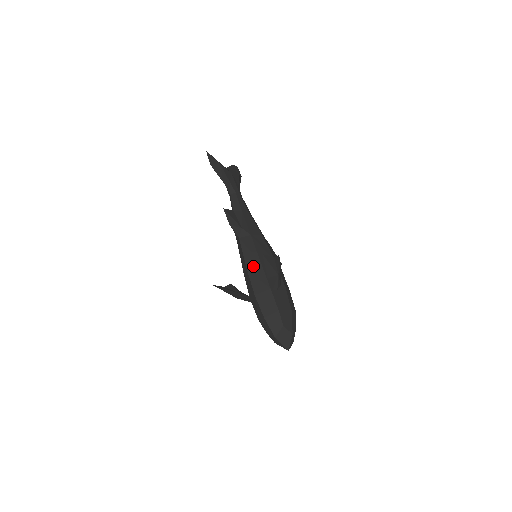
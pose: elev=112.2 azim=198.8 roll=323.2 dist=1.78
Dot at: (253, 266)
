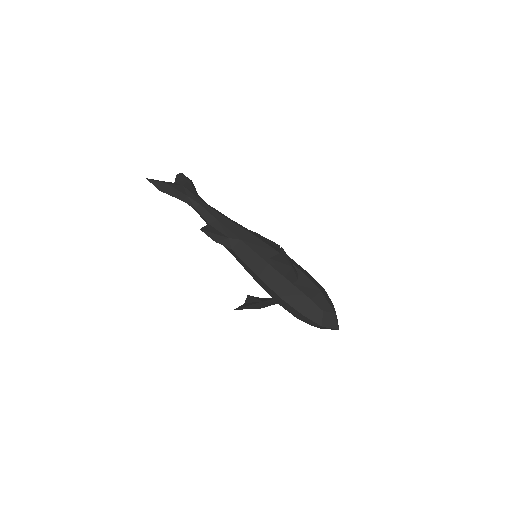
Dot at: (262, 270)
